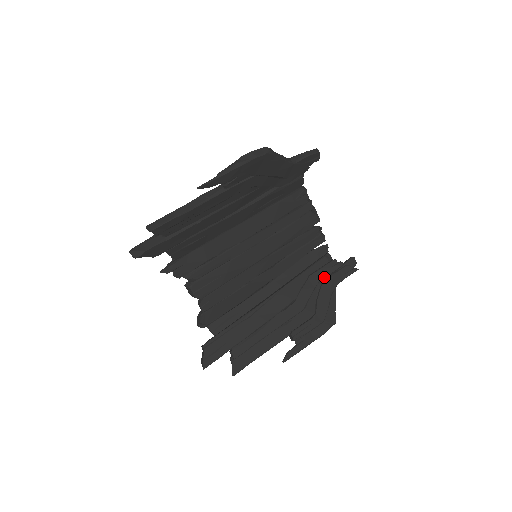
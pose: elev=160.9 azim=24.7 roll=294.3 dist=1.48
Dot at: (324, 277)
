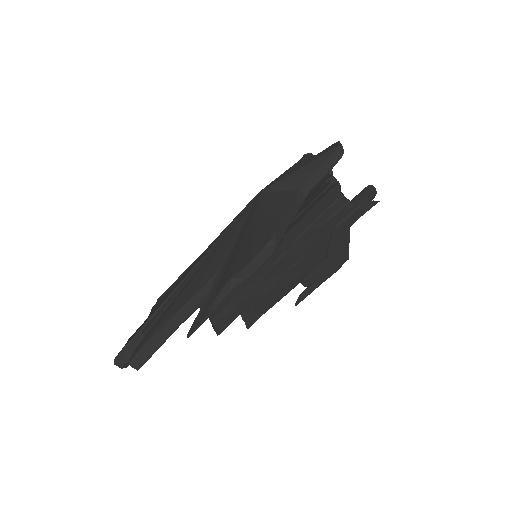
Dot at: (336, 224)
